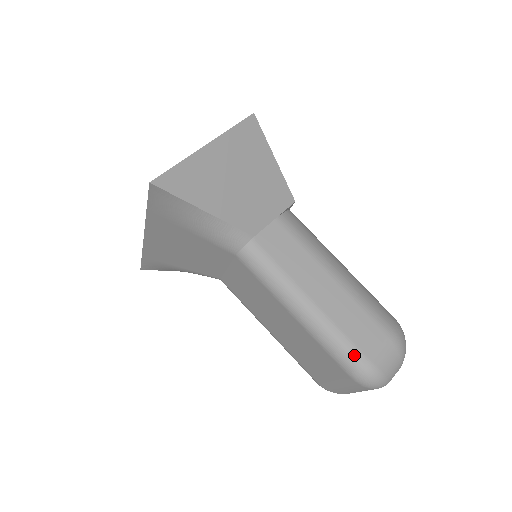
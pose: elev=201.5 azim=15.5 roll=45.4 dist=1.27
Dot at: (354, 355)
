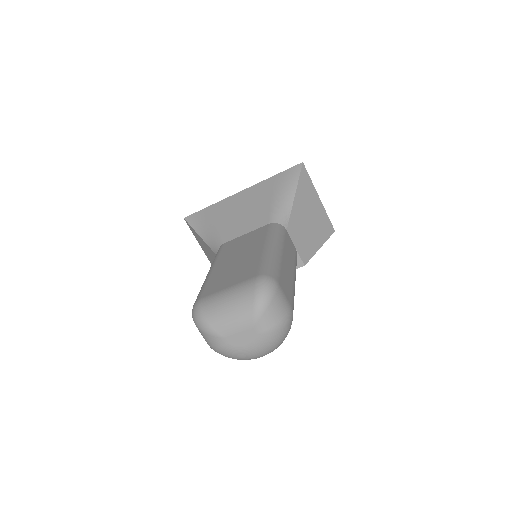
Dot at: (275, 273)
